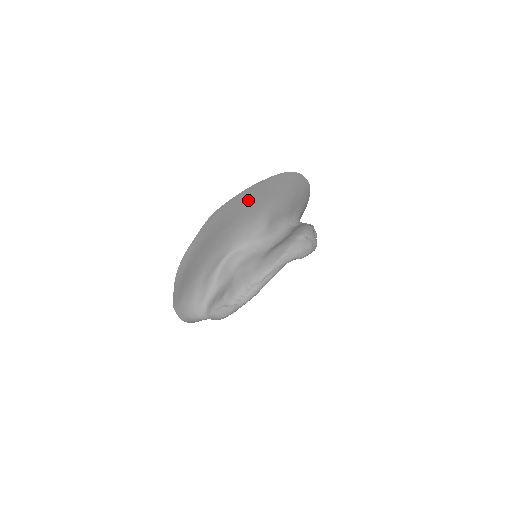
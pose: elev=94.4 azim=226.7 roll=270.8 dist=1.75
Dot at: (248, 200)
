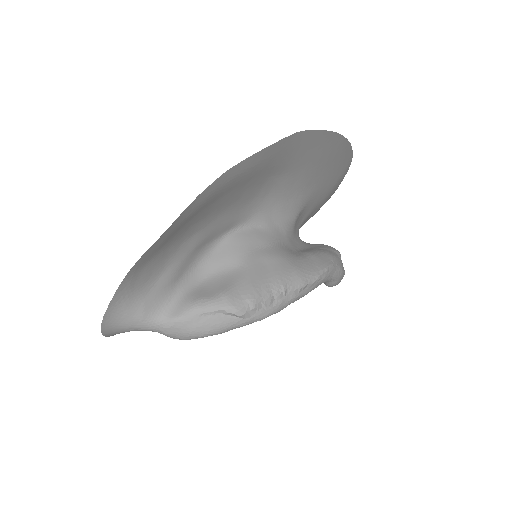
Dot at: (322, 154)
